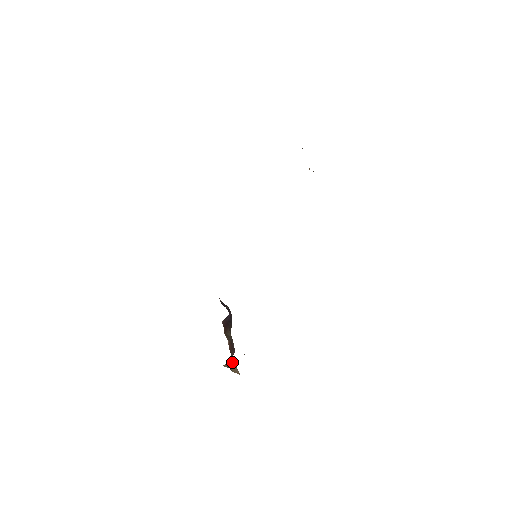
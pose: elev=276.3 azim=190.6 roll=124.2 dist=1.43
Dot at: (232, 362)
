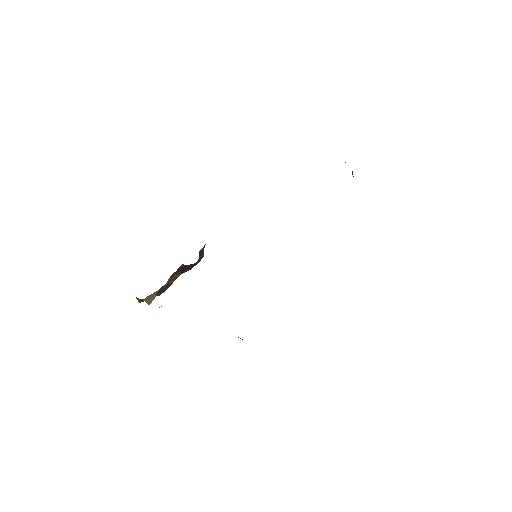
Dot at: (156, 292)
